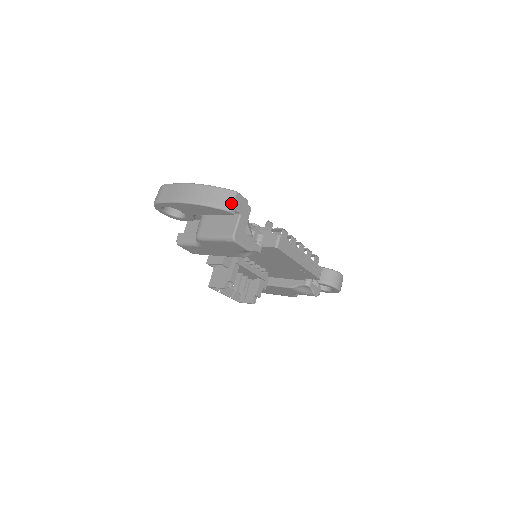
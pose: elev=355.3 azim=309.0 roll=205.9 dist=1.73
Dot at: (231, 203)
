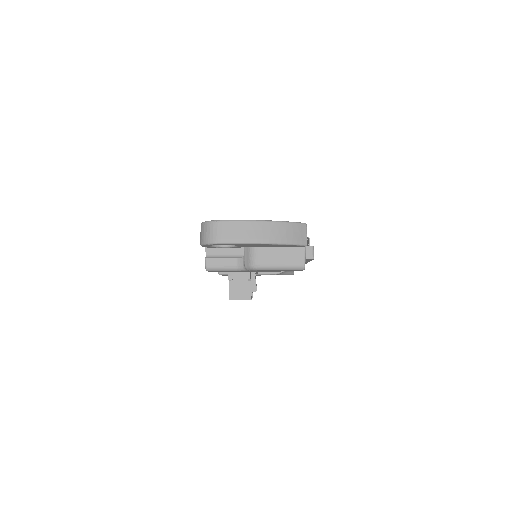
Dot at: (306, 237)
